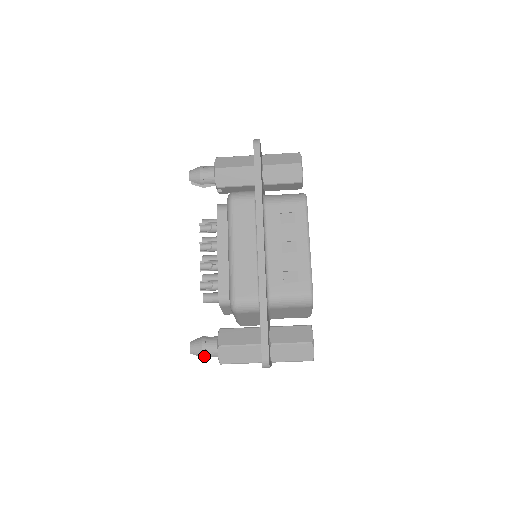
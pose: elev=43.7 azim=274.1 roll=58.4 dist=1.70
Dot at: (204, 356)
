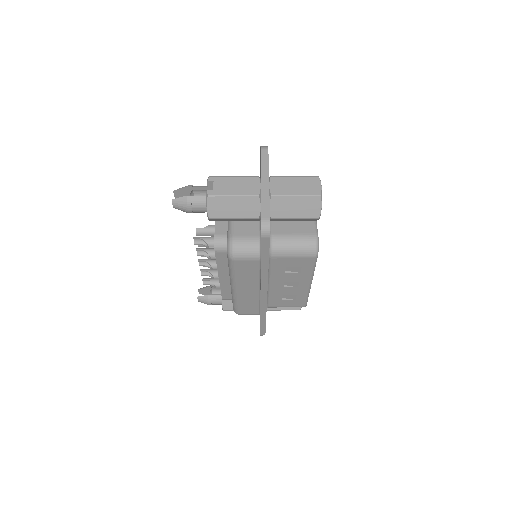
Dot at: (190, 186)
